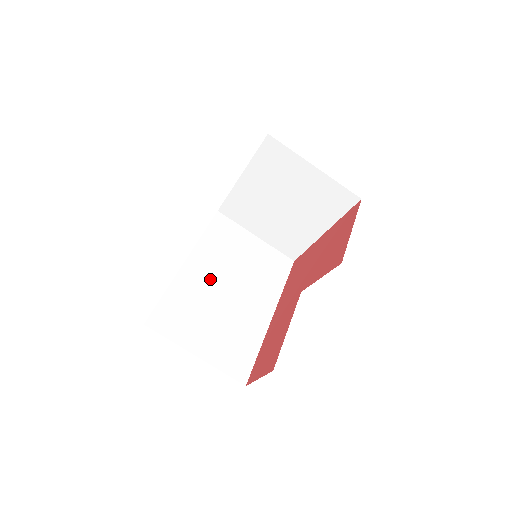
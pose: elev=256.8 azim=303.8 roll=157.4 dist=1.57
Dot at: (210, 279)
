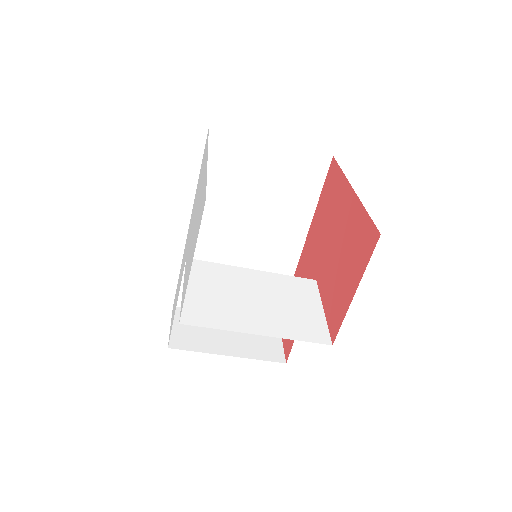
Dot at: (223, 235)
